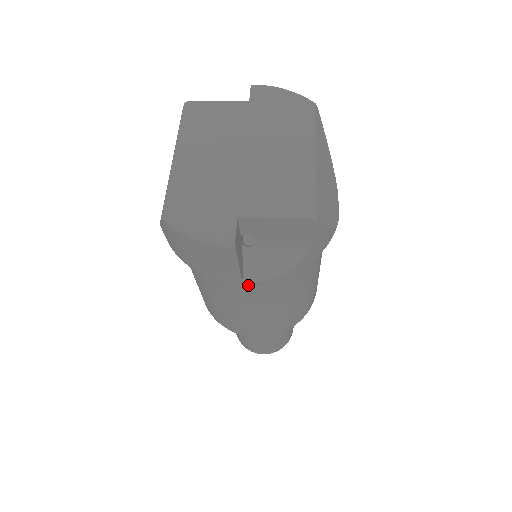
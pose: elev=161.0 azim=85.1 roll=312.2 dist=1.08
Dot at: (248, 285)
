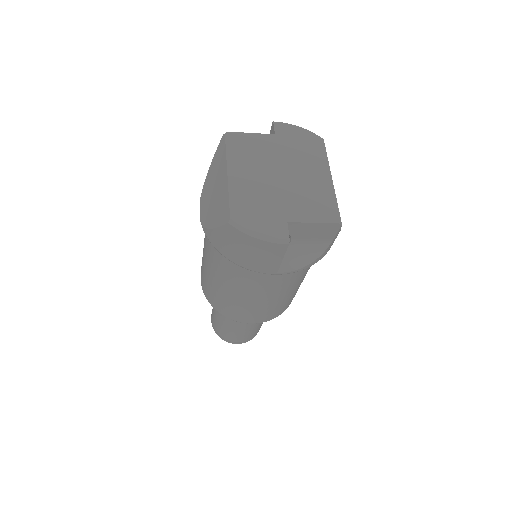
Dot at: (273, 276)
